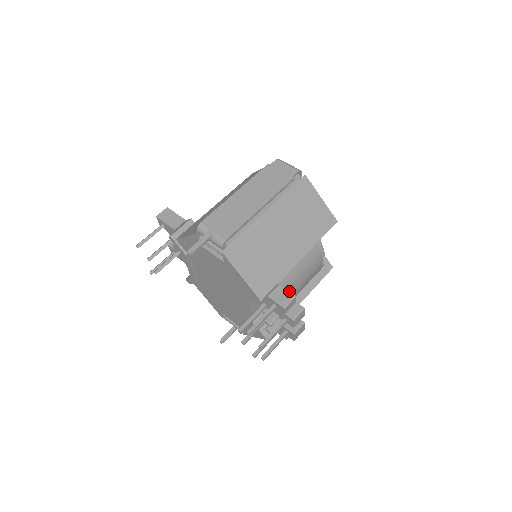
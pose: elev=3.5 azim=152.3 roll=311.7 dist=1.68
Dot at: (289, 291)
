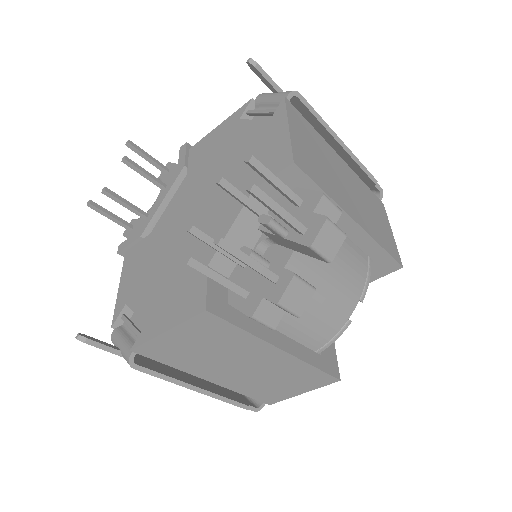
Dot at: occluded
